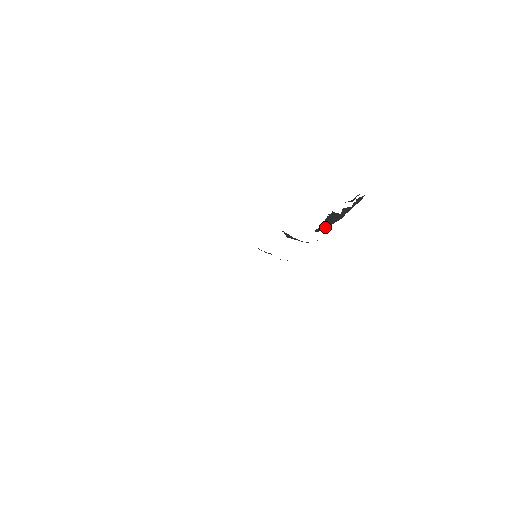
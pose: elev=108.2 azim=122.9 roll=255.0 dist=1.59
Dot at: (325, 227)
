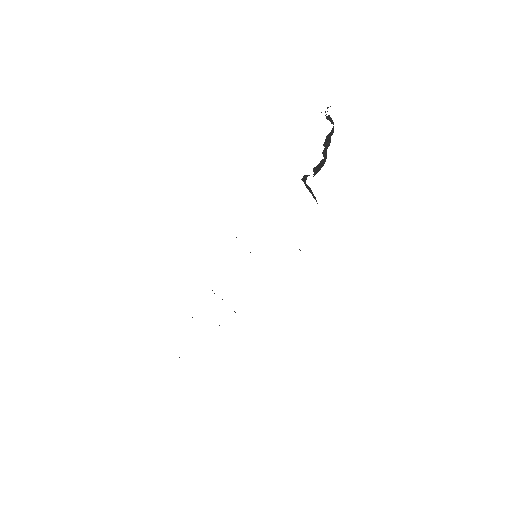
Dot at: occluded
